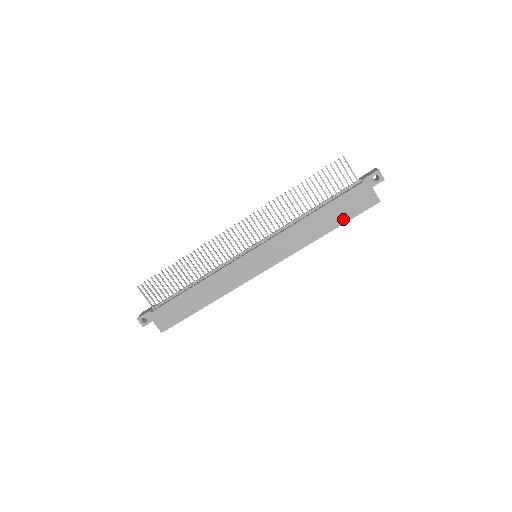
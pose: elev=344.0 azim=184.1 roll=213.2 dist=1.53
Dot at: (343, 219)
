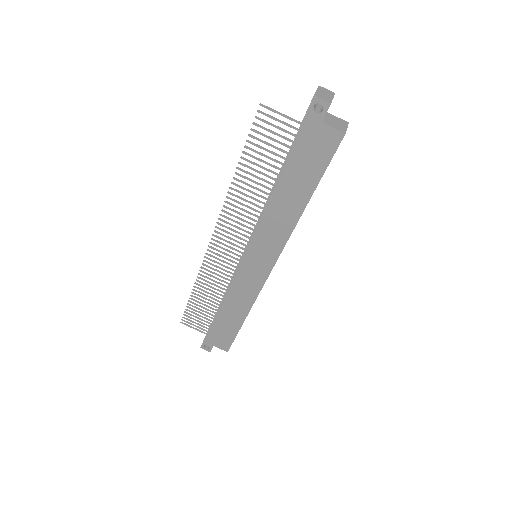
Dot at: (314, 179)
